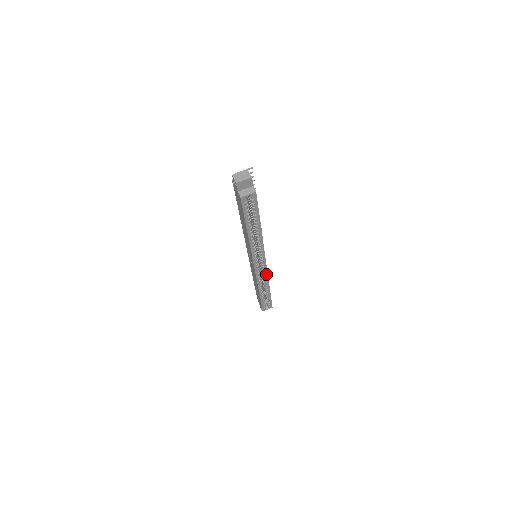
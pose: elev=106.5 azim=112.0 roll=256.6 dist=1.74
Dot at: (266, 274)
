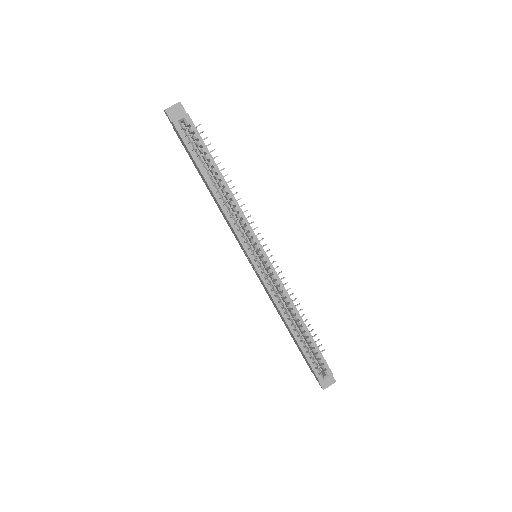
Dot at: (279, 281)
